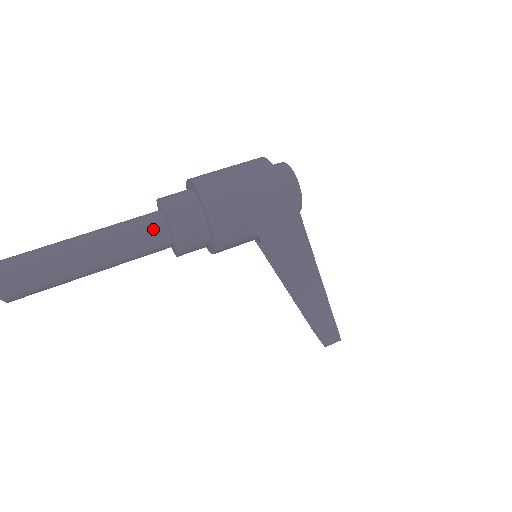
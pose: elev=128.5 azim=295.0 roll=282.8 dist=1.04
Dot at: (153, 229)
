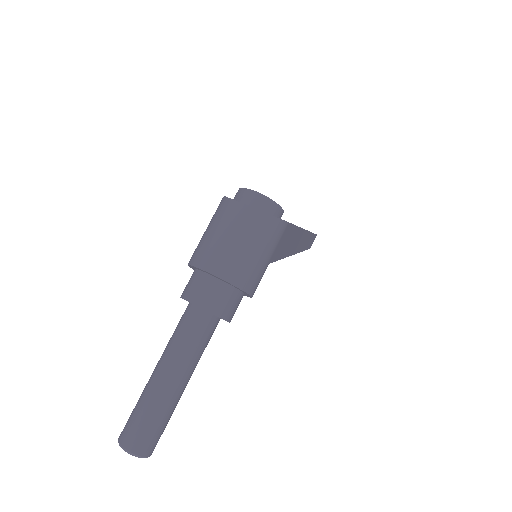
Dot at: (206, 326)
